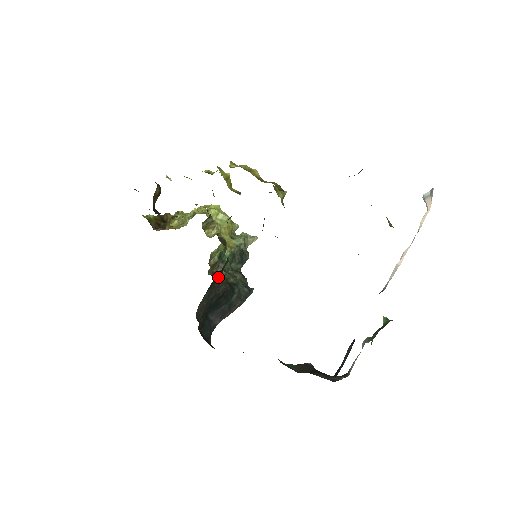
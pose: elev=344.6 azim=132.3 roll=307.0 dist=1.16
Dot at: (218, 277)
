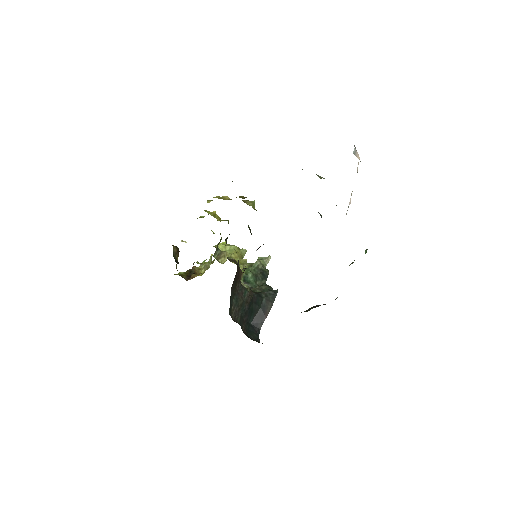
Dot at: (238, 285)
